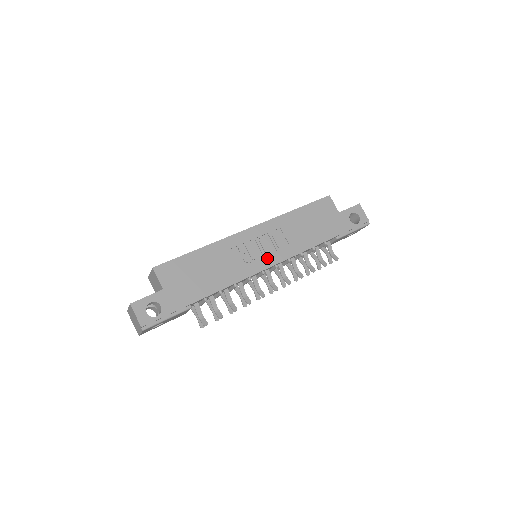
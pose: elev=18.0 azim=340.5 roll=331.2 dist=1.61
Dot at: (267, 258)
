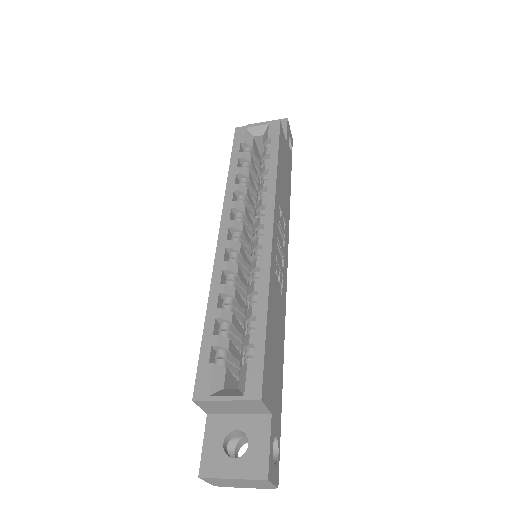
Dot at: (285, 260)
